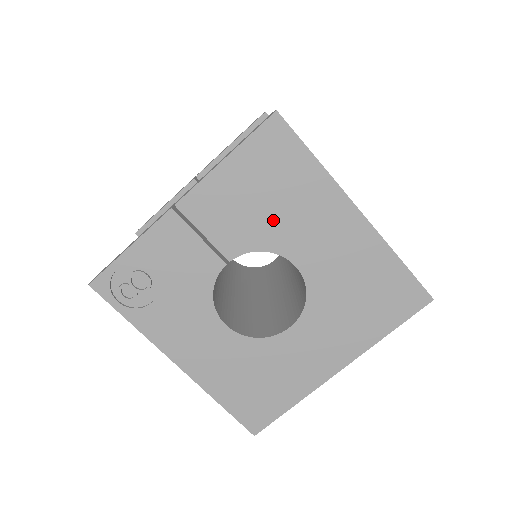
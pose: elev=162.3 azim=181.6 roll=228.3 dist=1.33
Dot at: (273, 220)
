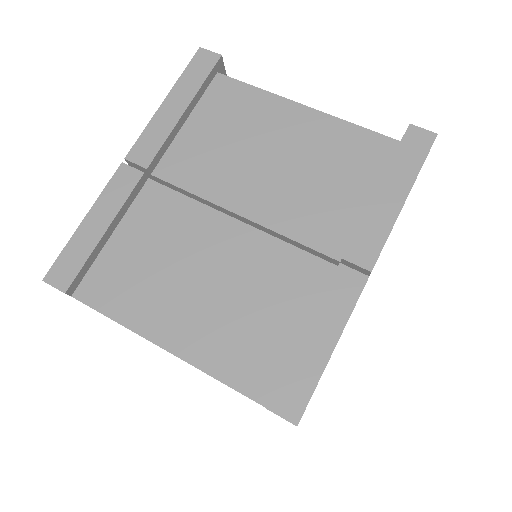
Dot at: occluded
